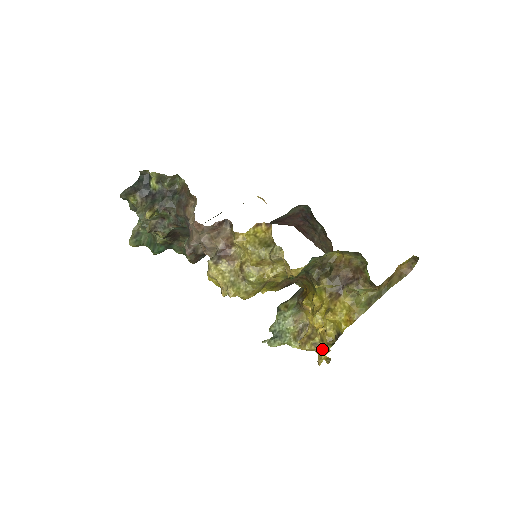
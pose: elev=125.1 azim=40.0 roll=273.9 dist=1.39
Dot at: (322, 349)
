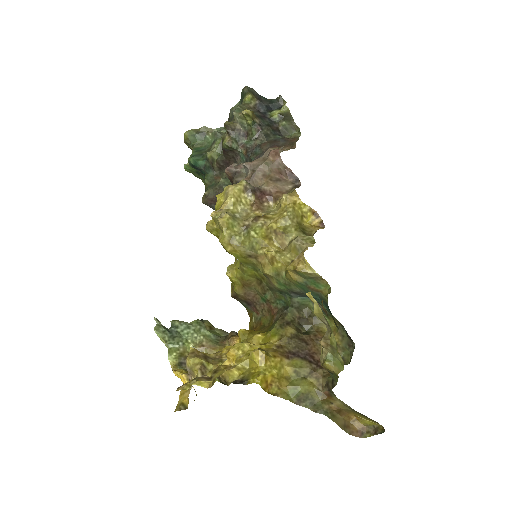
Dot at: (204, 378)
